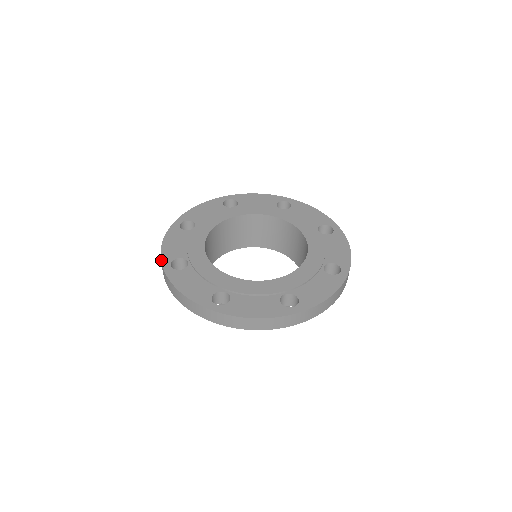
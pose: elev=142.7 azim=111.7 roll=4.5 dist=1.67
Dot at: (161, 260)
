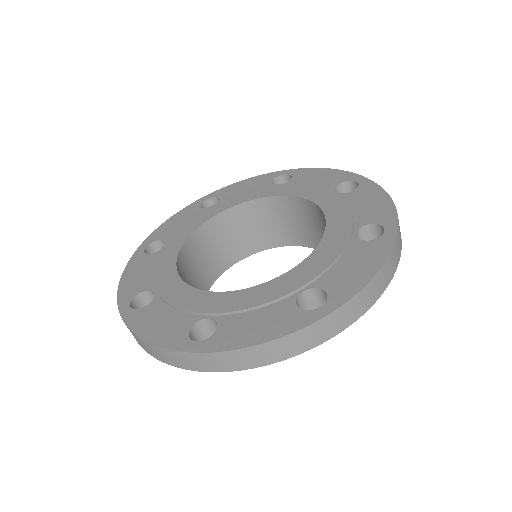
Dot at: (173, 350)
